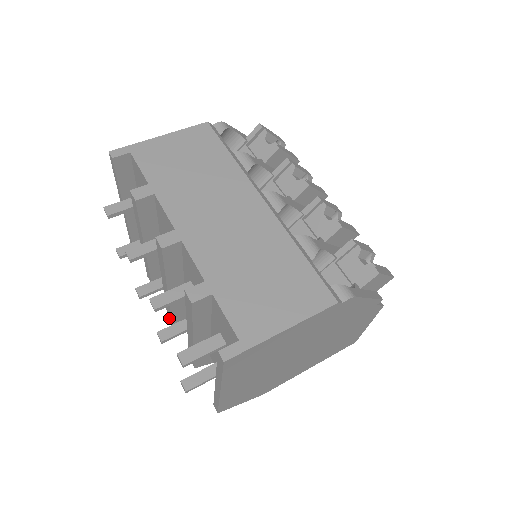
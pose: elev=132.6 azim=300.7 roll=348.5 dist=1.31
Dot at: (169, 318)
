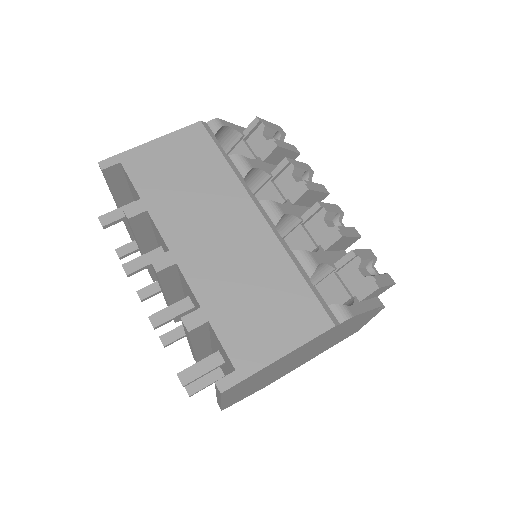
Dot at: occluded
